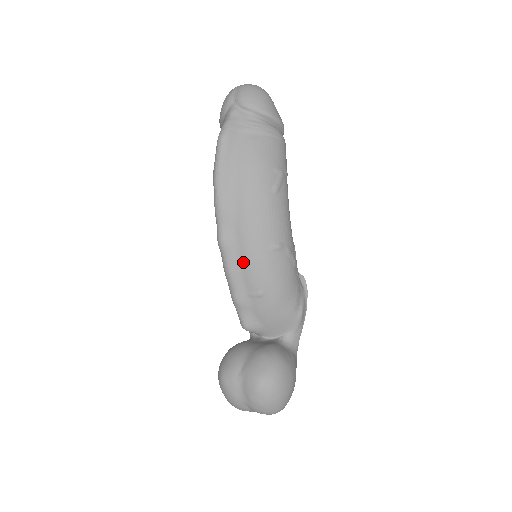
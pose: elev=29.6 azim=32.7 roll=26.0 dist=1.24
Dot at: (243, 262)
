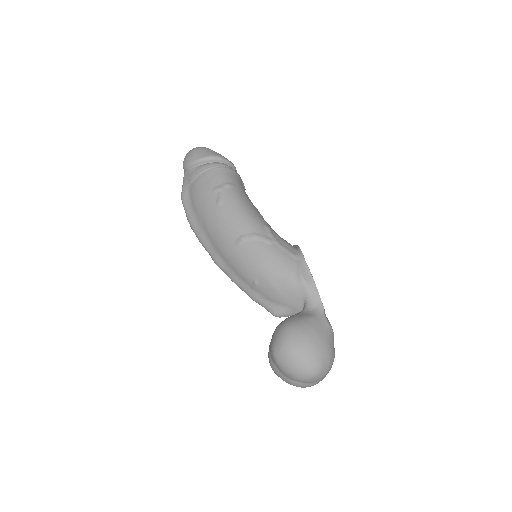
Dot at: (232, 268)
